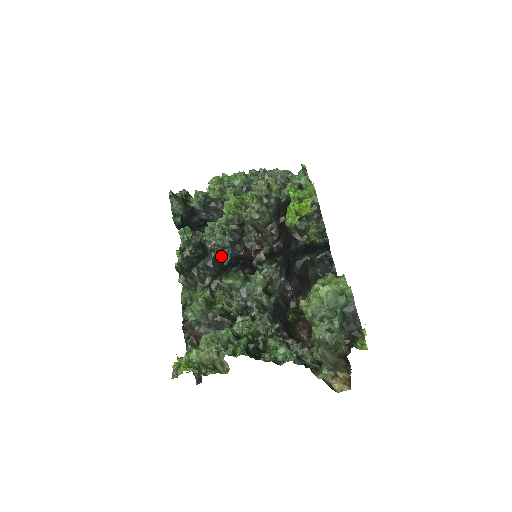
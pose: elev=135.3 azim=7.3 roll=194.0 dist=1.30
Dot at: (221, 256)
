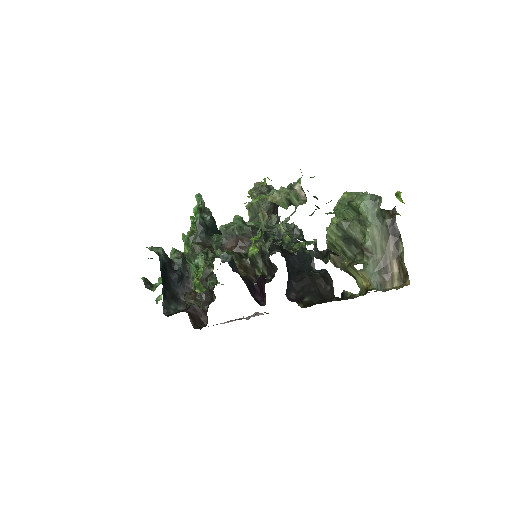
Dot at: (222, 256)
